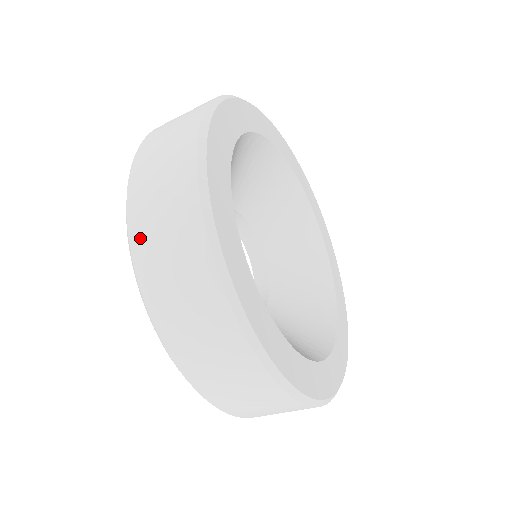
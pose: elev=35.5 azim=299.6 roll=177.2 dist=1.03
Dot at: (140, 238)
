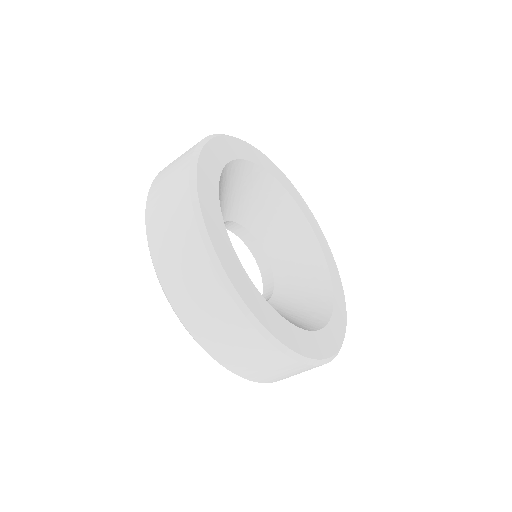
Dot at: (232, 364)
